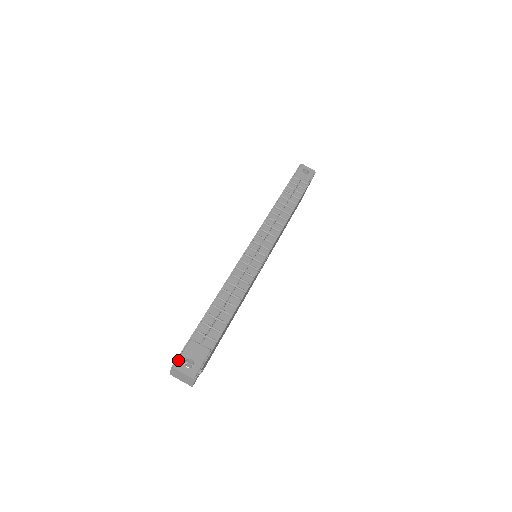
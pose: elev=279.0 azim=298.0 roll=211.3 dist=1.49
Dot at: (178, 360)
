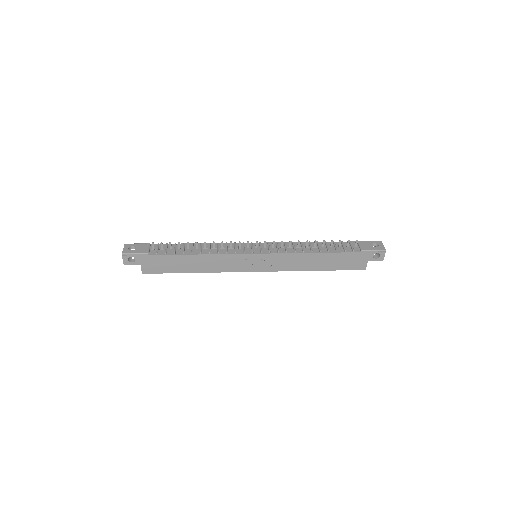
Dot at: occluded
